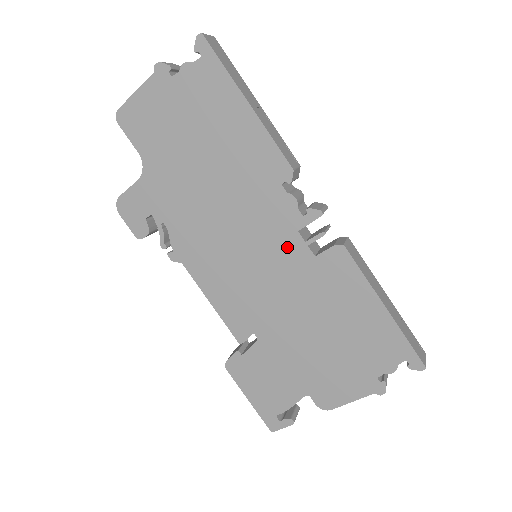
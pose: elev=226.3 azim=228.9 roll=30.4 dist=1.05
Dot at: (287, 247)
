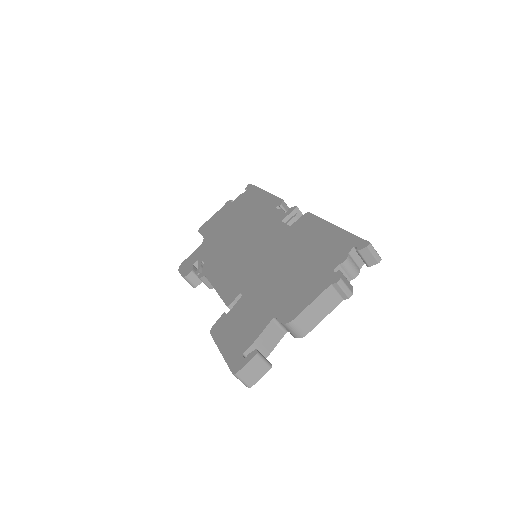
Dot at: (274, 231)
